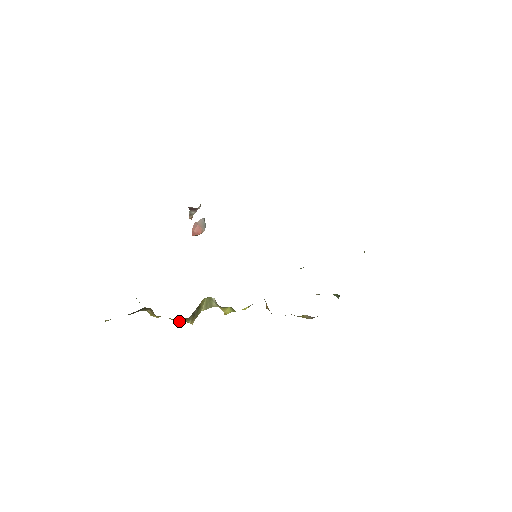
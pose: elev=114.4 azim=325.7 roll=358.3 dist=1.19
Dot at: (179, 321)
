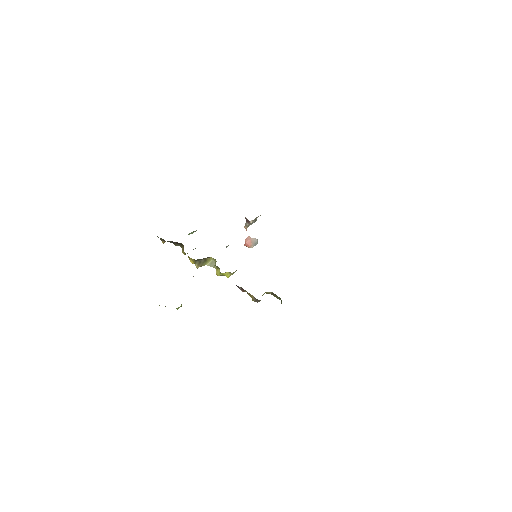
Dot at: (191, 261)
